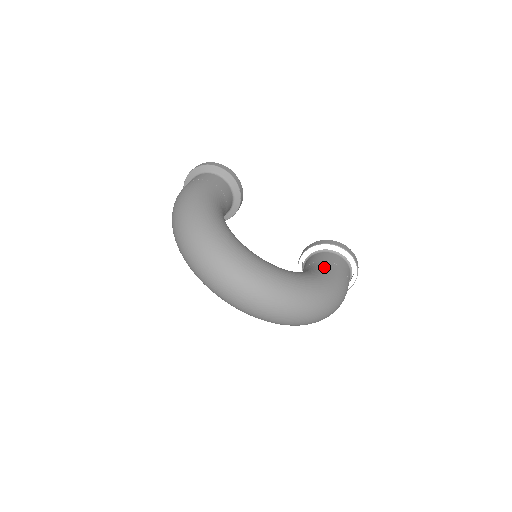
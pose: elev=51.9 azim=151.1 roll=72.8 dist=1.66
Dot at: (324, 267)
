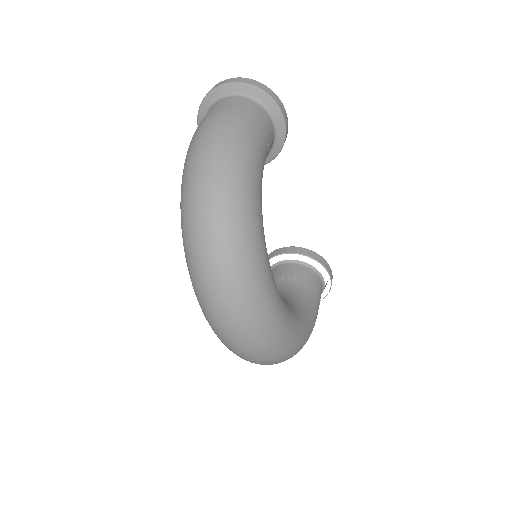
Dot at: (310, 299)
